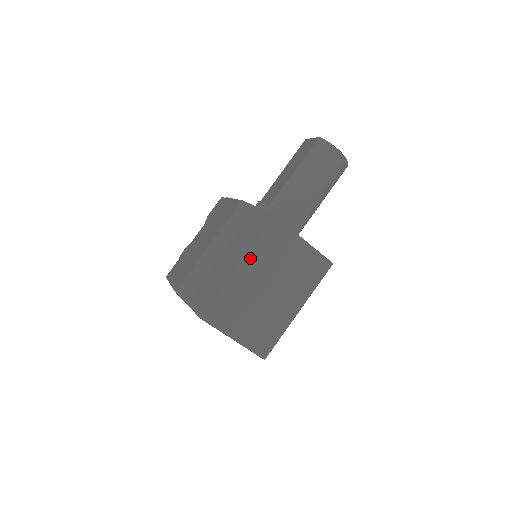
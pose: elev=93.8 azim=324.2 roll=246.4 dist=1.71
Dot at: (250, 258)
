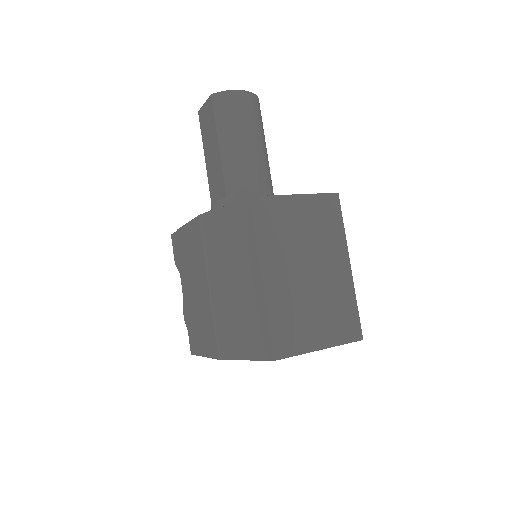
Dot at: (264, 258)
